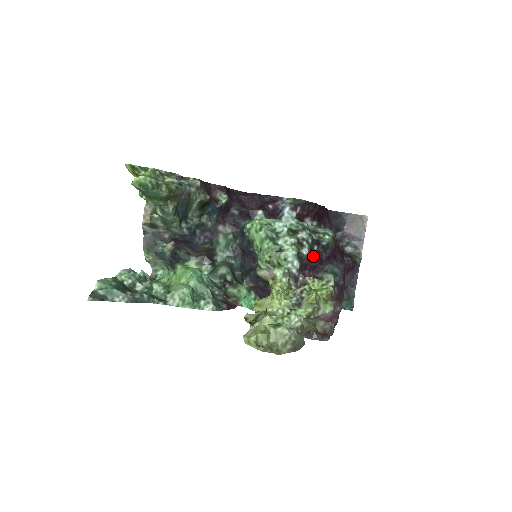
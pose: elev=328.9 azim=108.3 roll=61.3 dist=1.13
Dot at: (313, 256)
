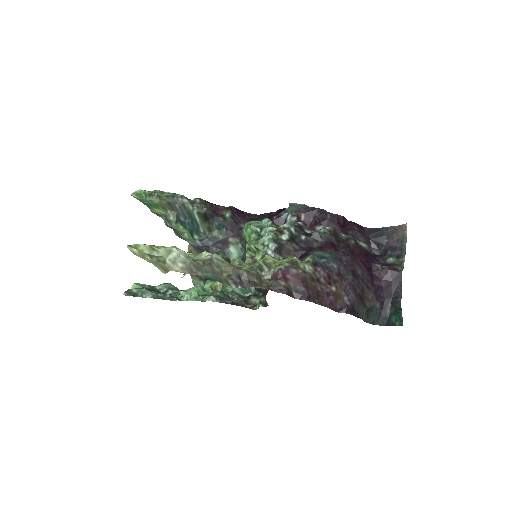
Dot at: (300, 245)
